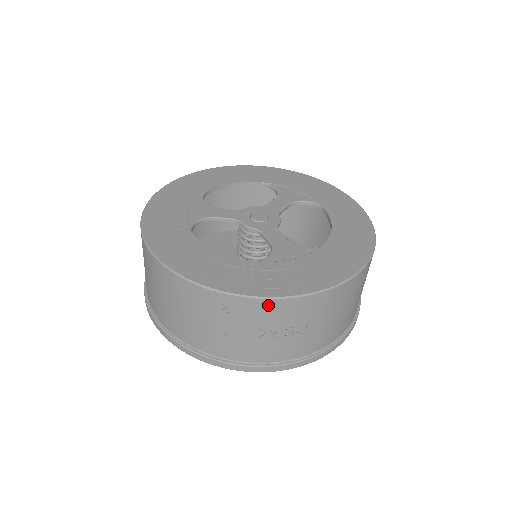
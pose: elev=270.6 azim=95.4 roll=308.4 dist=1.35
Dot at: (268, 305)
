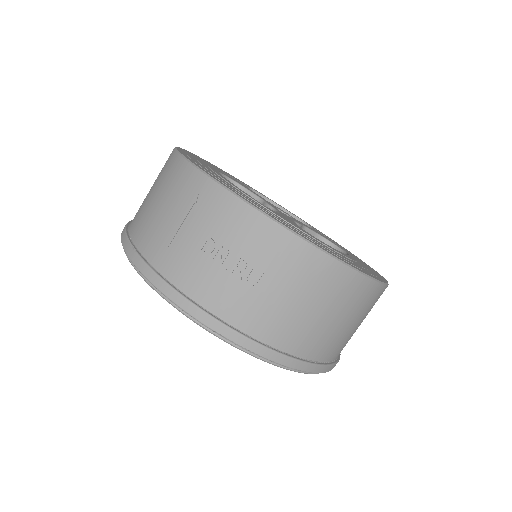
Dot at: (239, 209)
